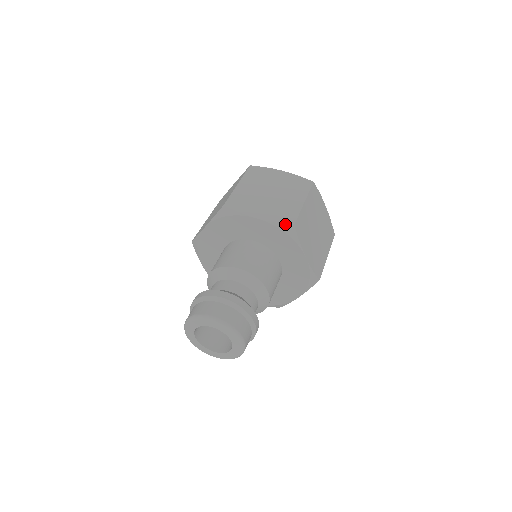
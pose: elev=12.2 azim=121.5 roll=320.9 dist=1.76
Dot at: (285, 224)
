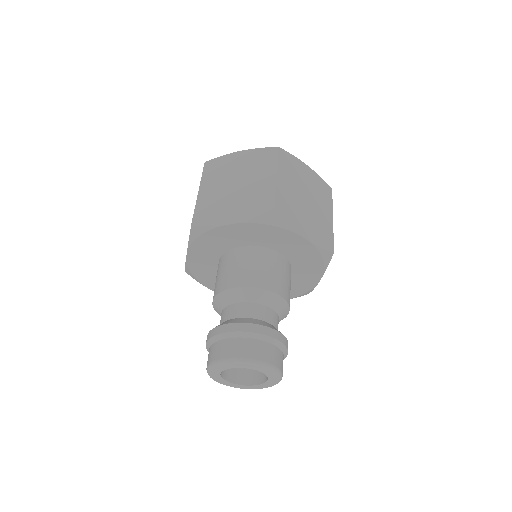
Dot at: (264, 216)
